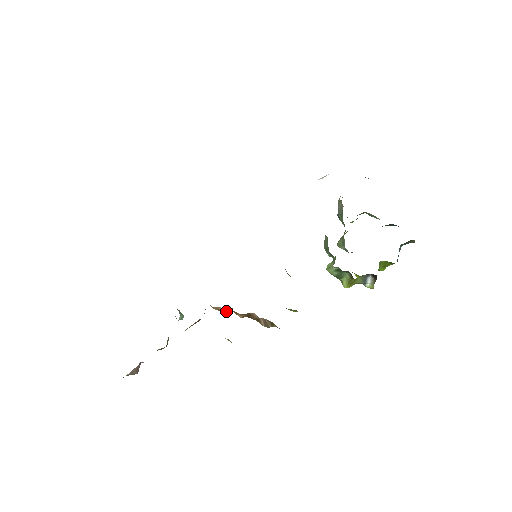
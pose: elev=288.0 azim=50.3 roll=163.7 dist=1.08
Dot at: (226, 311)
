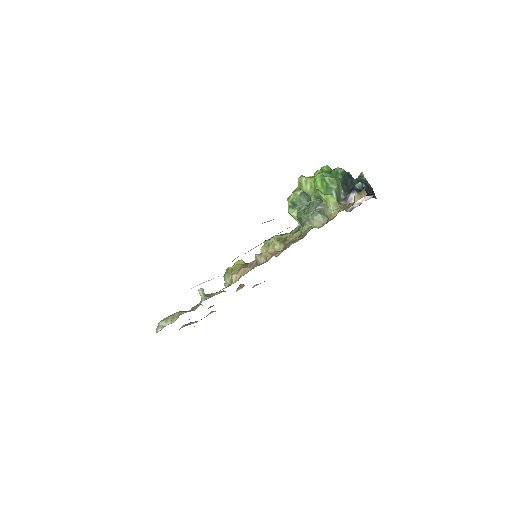
Dot at: occluded
